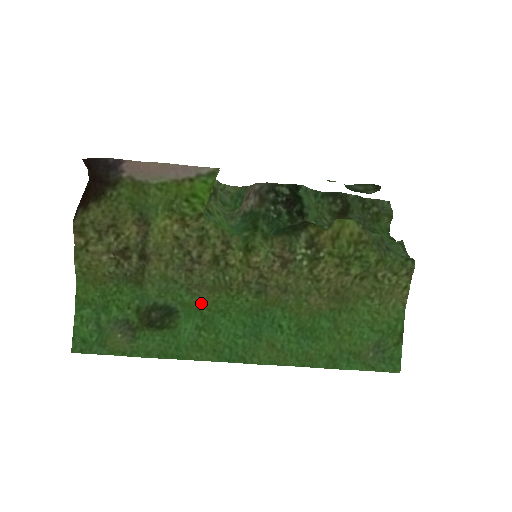
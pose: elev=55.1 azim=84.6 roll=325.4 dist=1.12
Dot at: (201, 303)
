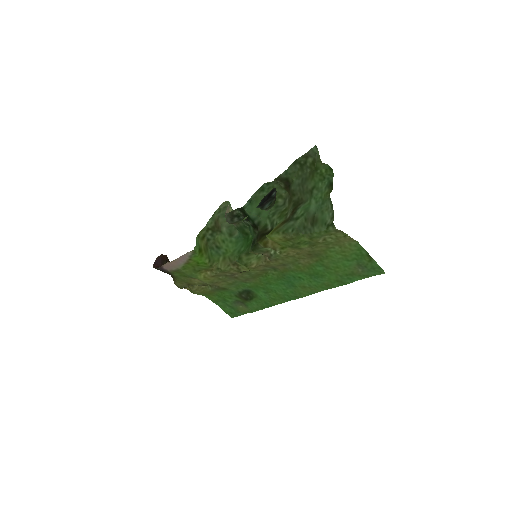
Dot at: (256, 284)
